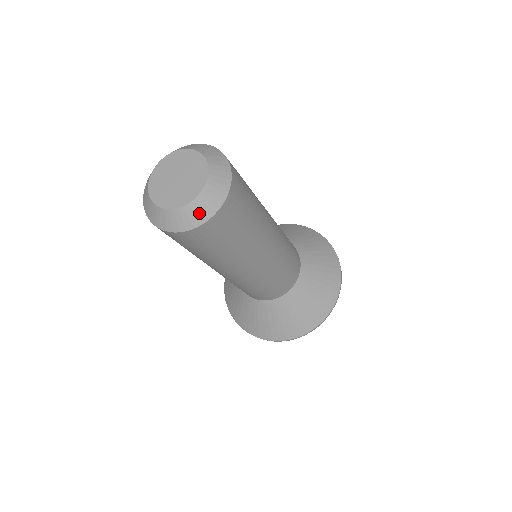
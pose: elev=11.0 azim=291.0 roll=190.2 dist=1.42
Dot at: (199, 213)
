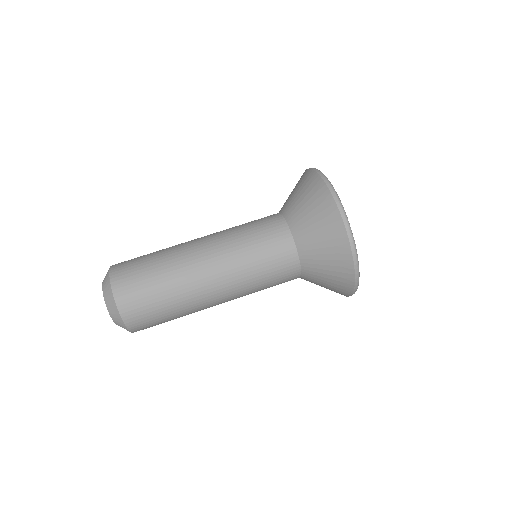
Dot at: occluded
